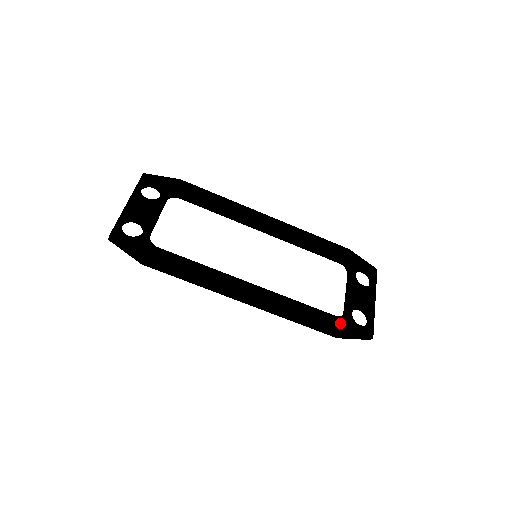
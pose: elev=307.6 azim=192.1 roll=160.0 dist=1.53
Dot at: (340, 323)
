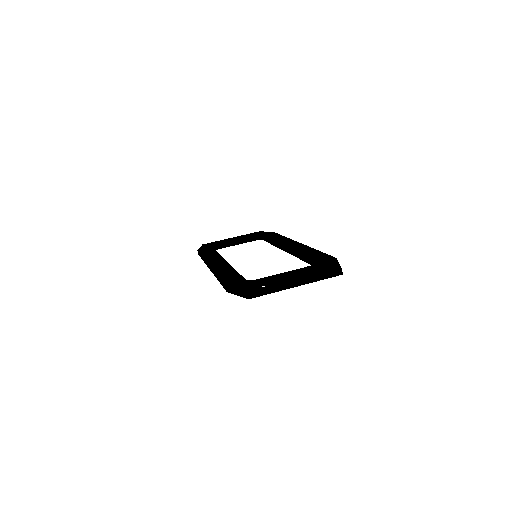
Dot at: (240, 282)
